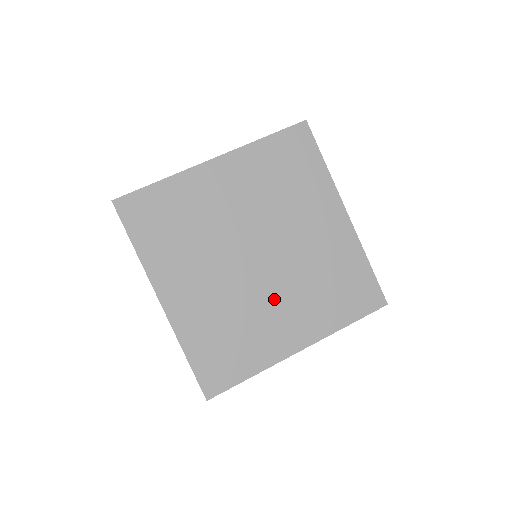
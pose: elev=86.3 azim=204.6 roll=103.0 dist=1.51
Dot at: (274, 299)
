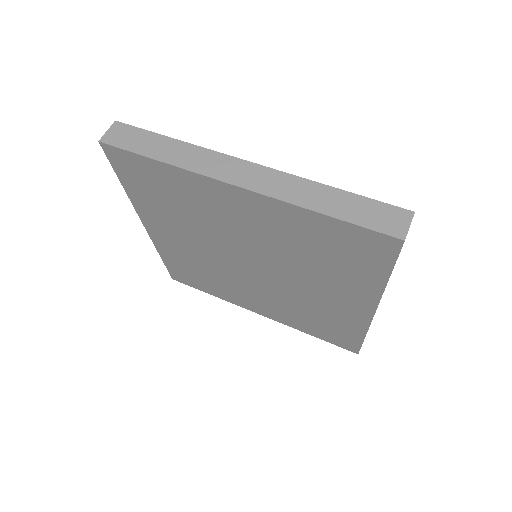
Dot at: (251, 288)
